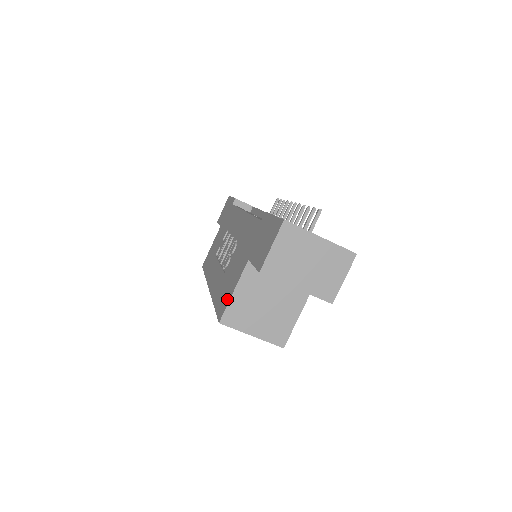
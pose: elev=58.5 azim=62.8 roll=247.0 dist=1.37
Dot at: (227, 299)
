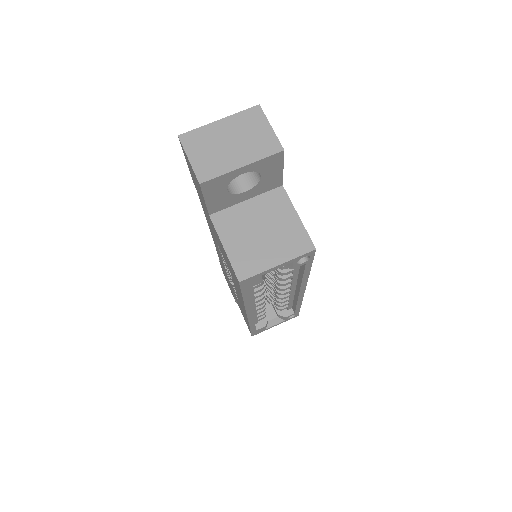
Dot at: (229, 263)
